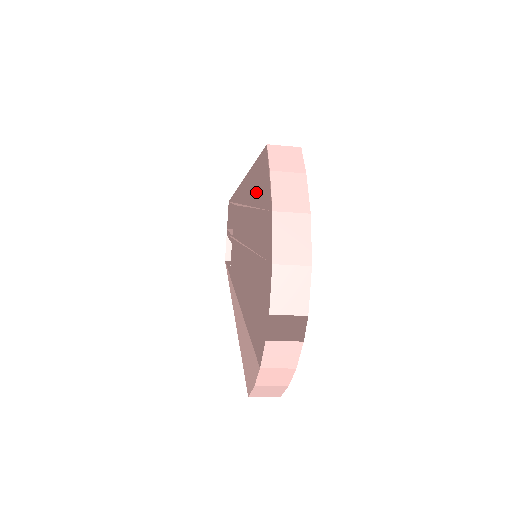
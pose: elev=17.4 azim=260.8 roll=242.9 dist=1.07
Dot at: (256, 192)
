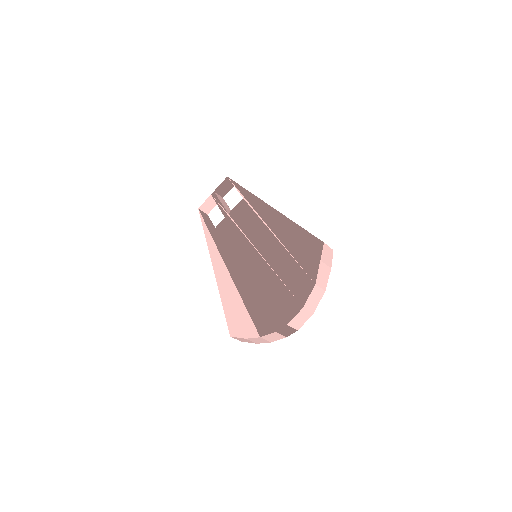
Dot at: (295, 246)
